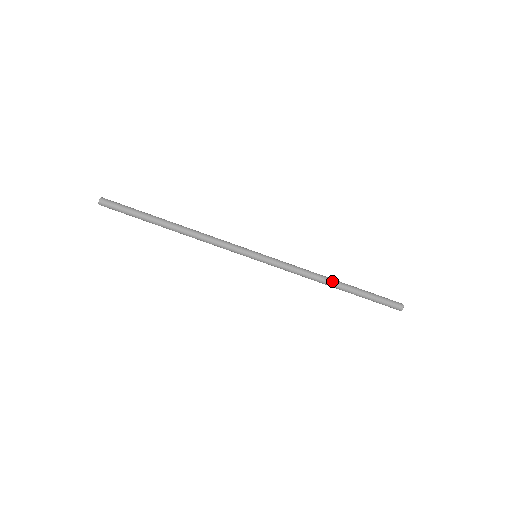
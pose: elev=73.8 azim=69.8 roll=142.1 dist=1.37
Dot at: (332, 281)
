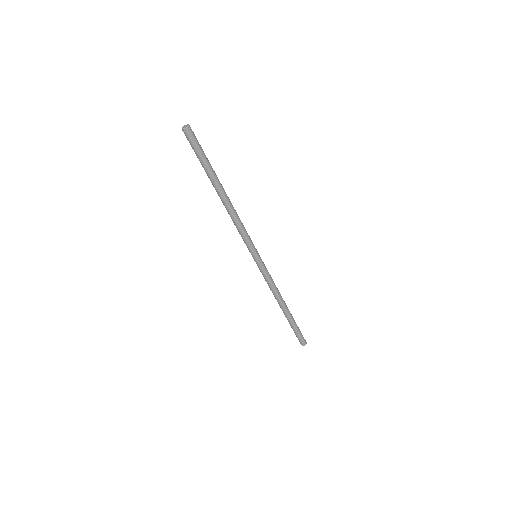
Dot at: (285, 304)
